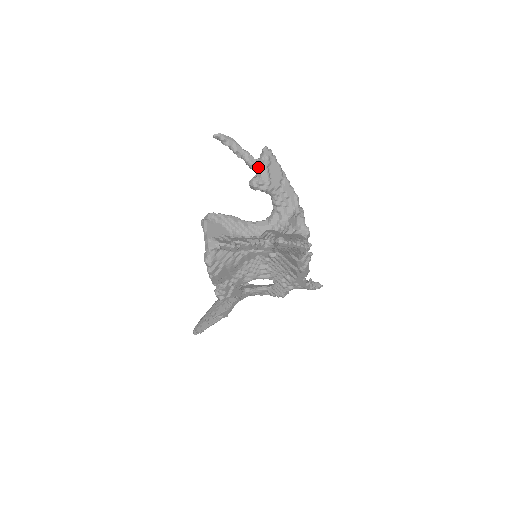
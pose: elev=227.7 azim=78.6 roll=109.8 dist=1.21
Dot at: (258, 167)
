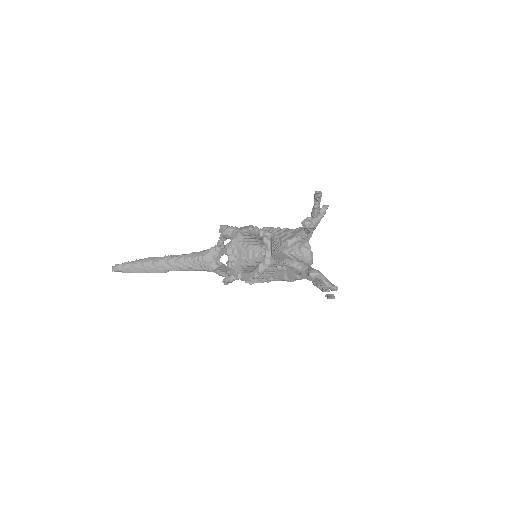
Dot at: (317, 216)
